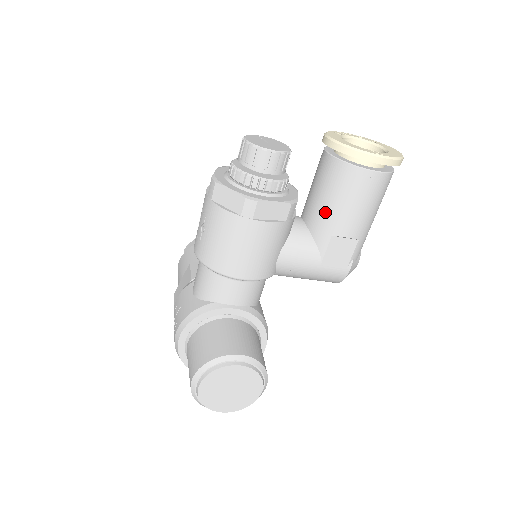
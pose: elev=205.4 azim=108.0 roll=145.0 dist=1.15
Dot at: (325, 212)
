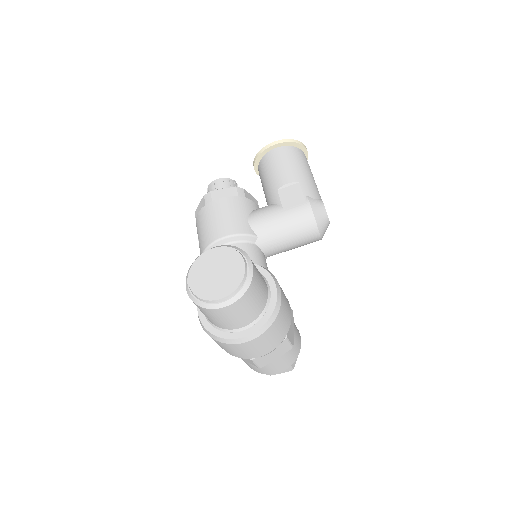
Dot at: (268, 186)
